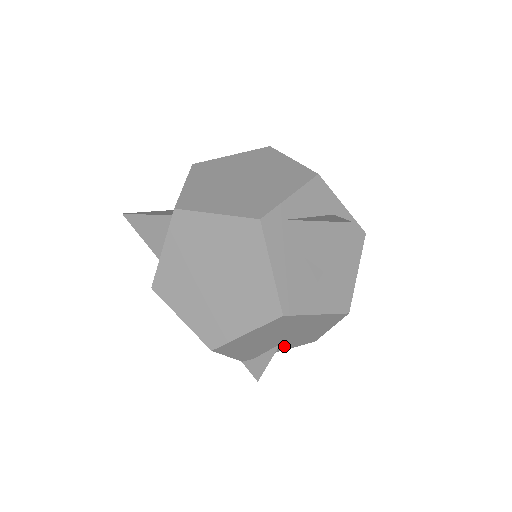
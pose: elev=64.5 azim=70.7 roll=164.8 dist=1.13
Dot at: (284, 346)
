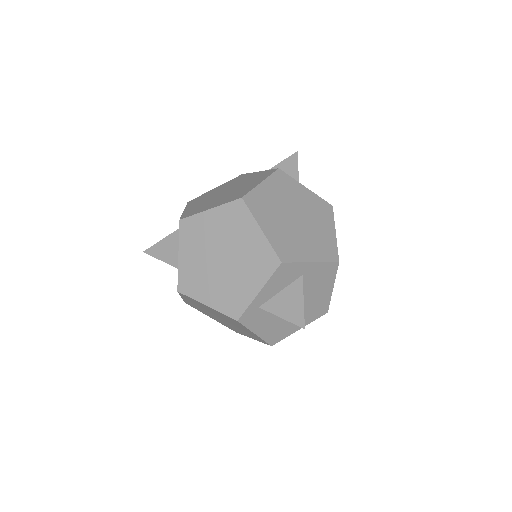
Dot at: occluded
